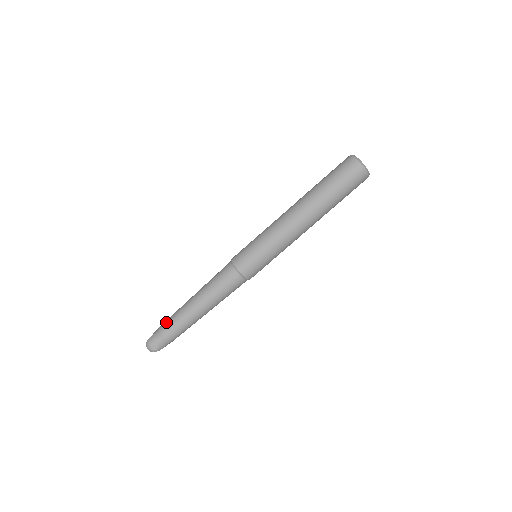
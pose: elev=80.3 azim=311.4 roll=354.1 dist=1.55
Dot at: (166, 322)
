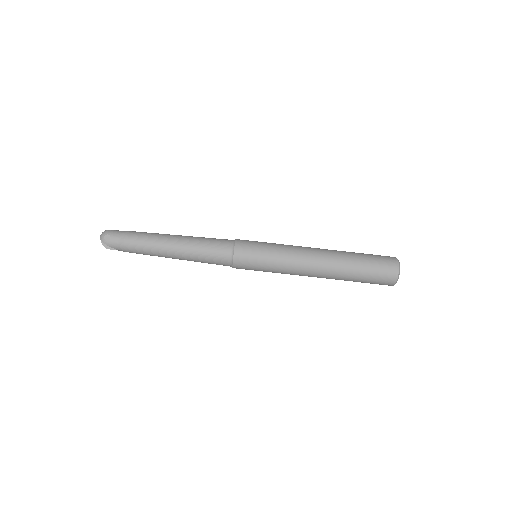
Dot at: occluded
